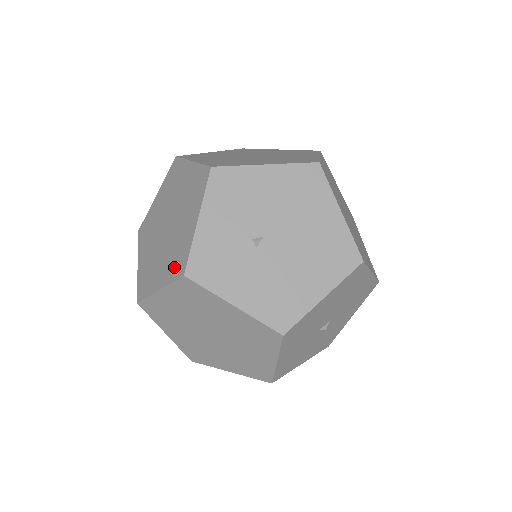
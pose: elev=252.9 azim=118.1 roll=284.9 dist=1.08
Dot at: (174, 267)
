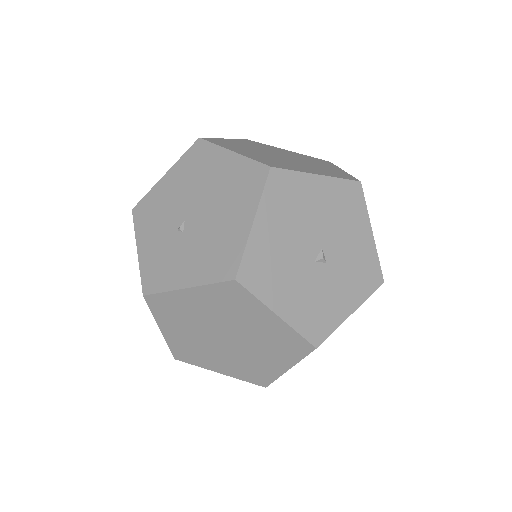
Dot at: occluded
